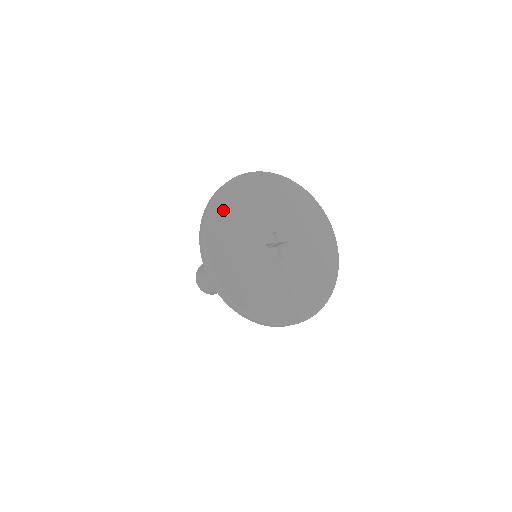
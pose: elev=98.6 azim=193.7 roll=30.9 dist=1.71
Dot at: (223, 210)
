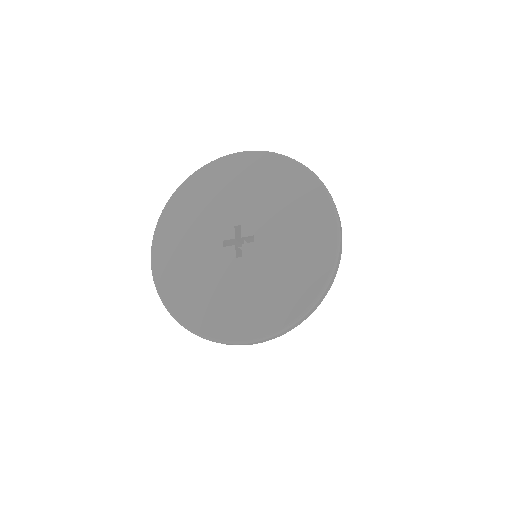
Dot at: (179, 206)
